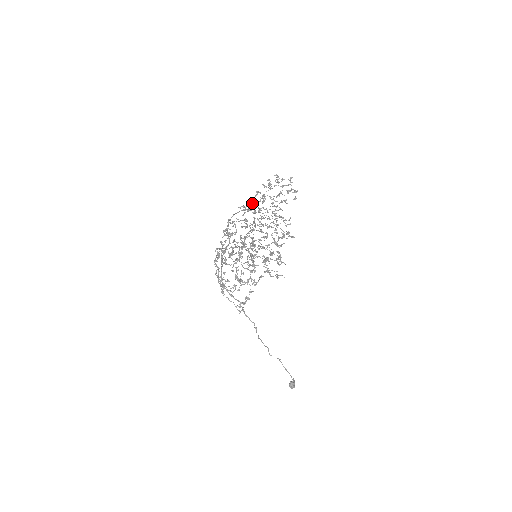
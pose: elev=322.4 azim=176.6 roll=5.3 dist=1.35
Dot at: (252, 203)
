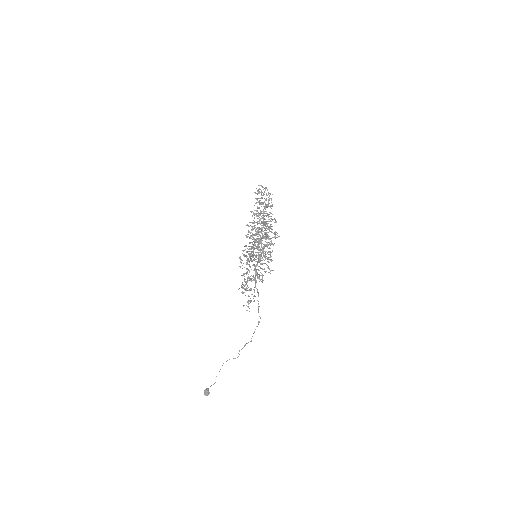
Dot at: (258, 208)
